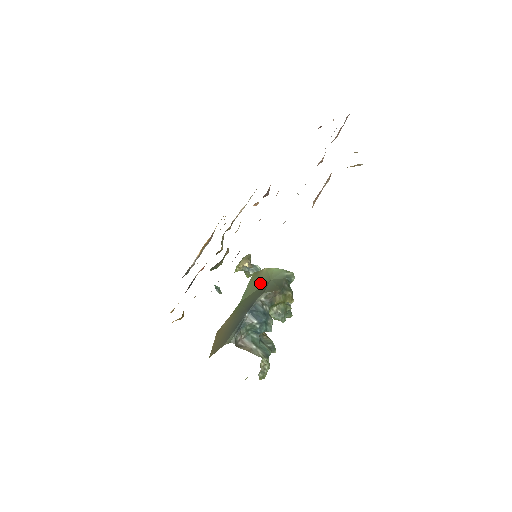
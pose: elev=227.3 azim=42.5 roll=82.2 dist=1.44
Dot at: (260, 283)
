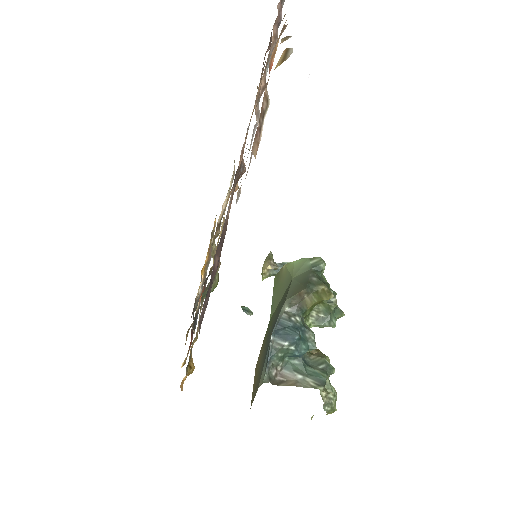
Dot at: (283, 287)
